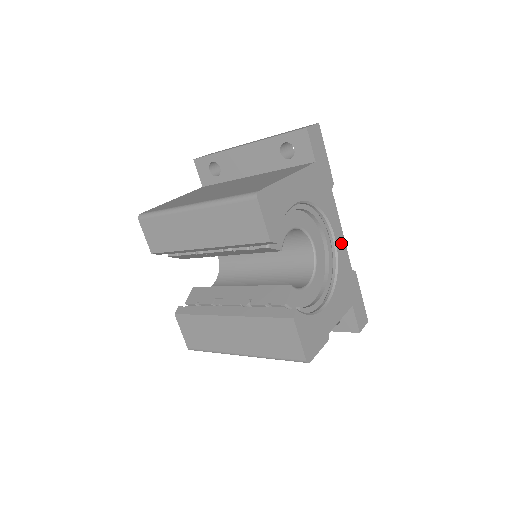
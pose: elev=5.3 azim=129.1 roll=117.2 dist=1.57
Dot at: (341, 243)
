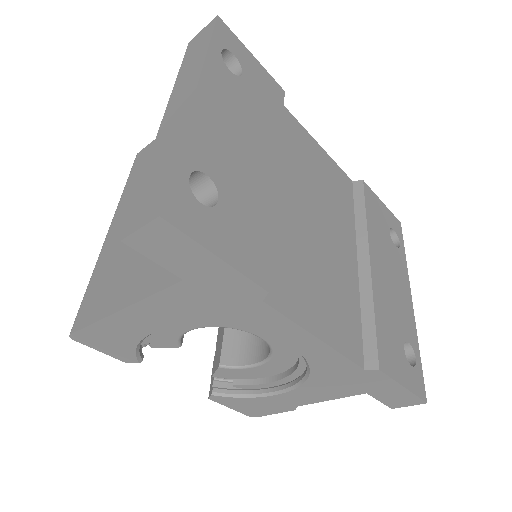
Dot at: (317, 350)
